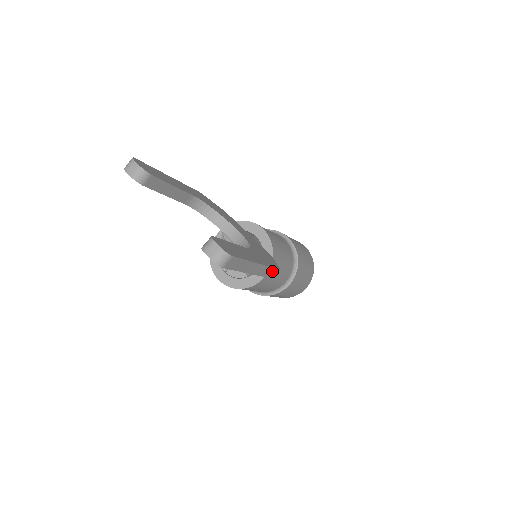
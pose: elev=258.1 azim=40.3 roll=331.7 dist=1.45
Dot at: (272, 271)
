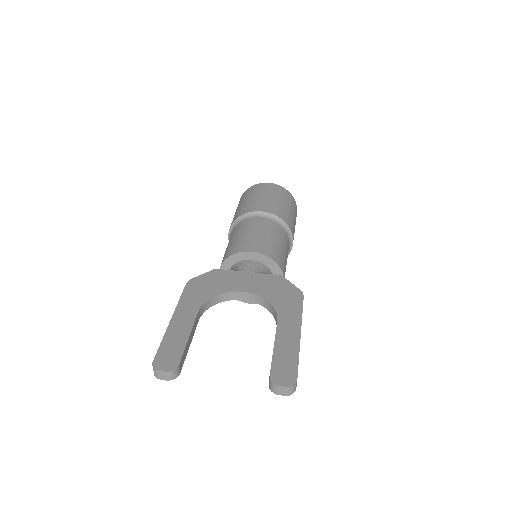
Dot at: (302, 307)
